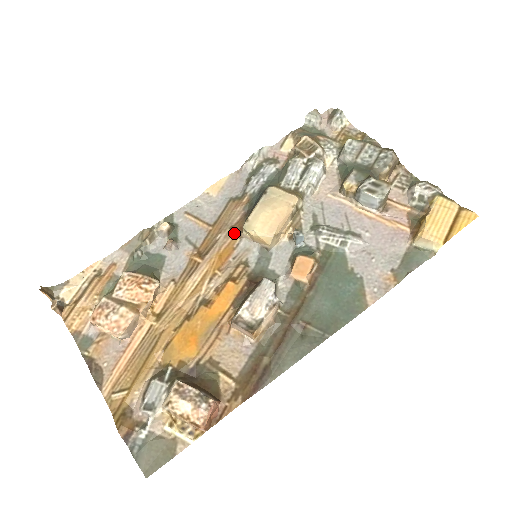
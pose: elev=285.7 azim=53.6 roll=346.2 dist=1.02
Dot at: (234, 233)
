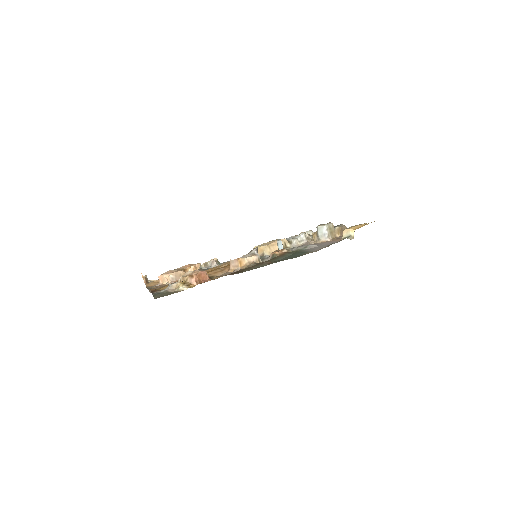
Dot at: occluded
